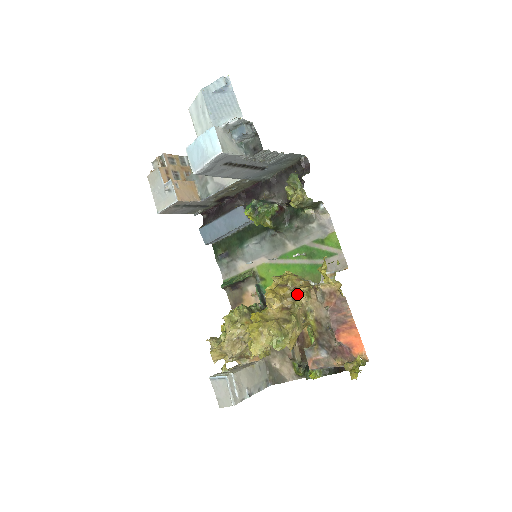
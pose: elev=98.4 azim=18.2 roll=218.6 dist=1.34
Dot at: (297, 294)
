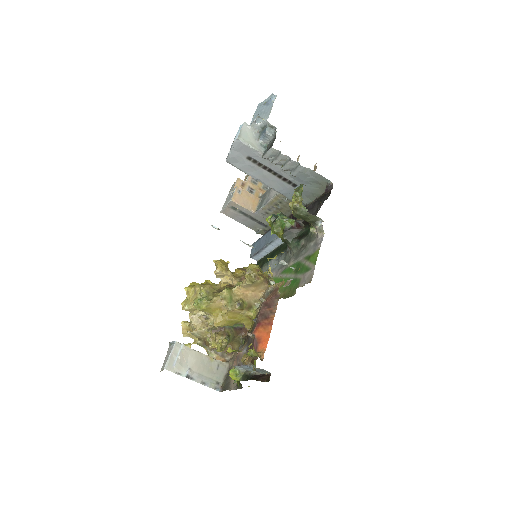
Dot at: occluded
